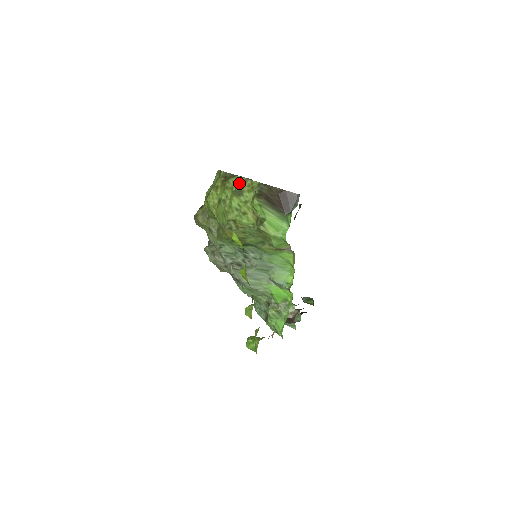
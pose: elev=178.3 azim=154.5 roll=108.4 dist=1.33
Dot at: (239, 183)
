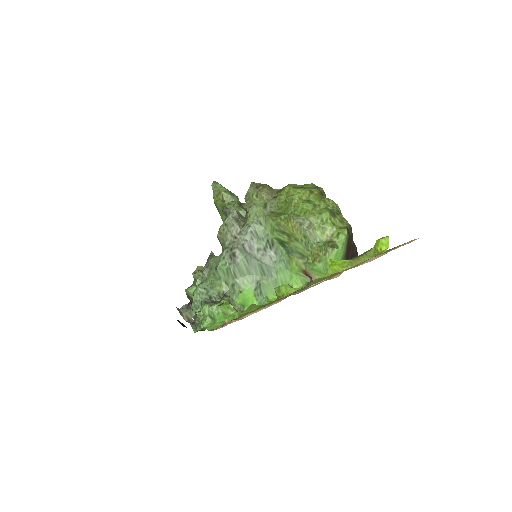
Dot at: (336, 209)
